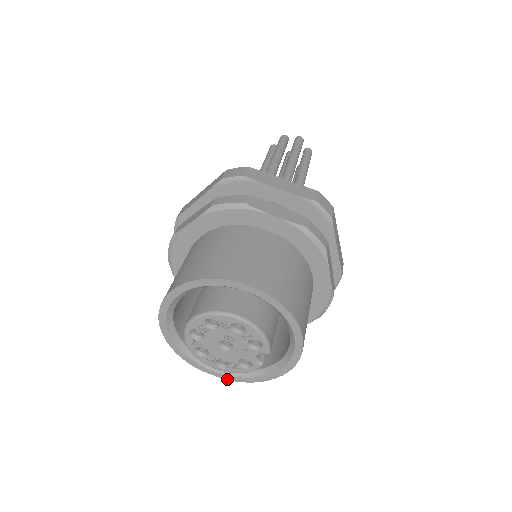
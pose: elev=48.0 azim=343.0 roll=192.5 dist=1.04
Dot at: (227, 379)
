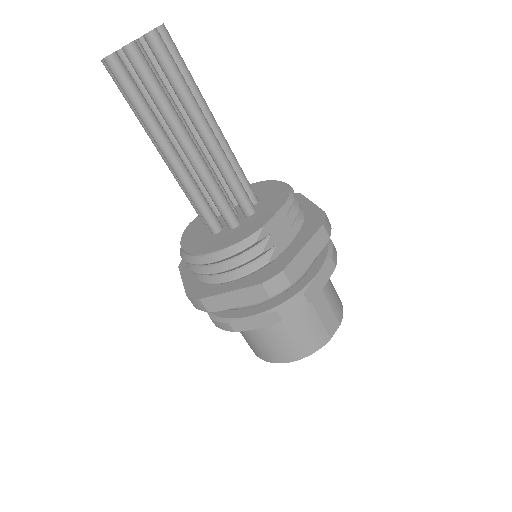
Dot at: occluded
